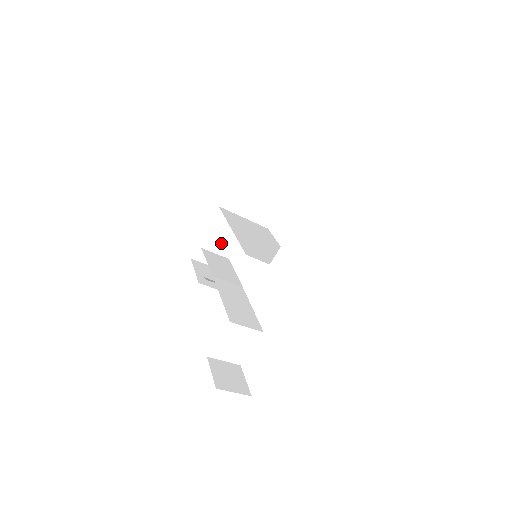
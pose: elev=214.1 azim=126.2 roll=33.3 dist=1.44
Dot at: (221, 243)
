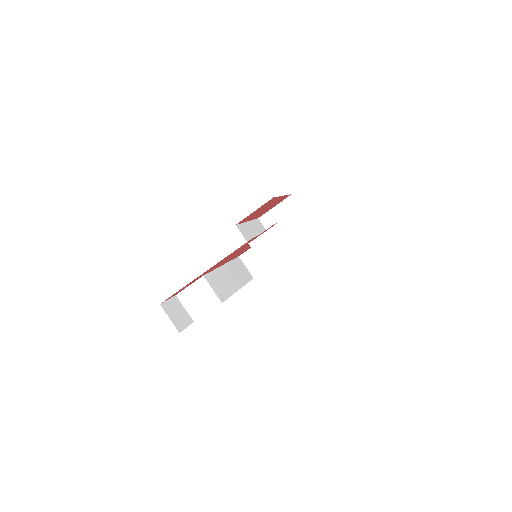
Dot at: (254, 261)
